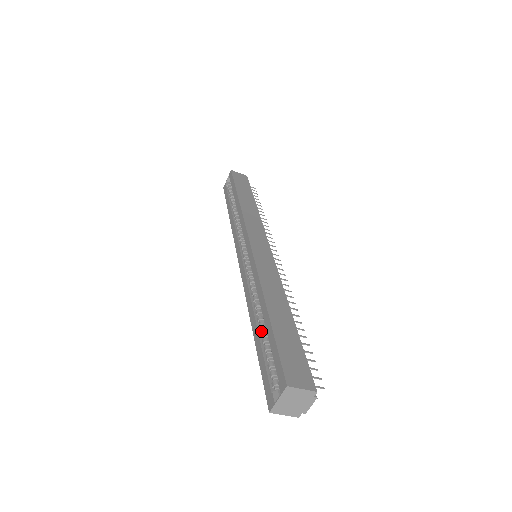
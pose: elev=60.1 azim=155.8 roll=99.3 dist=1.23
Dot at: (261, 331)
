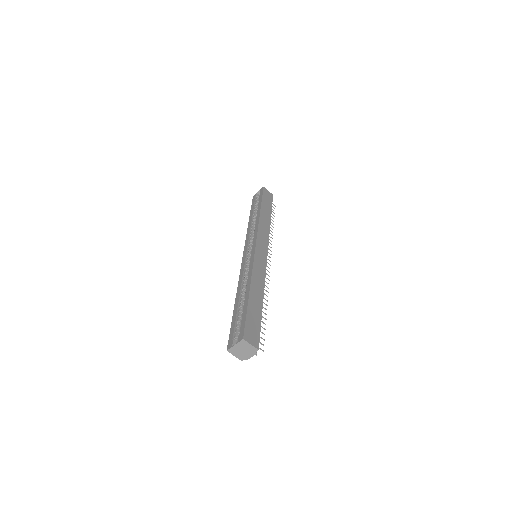
Dot at: (240, 304)
